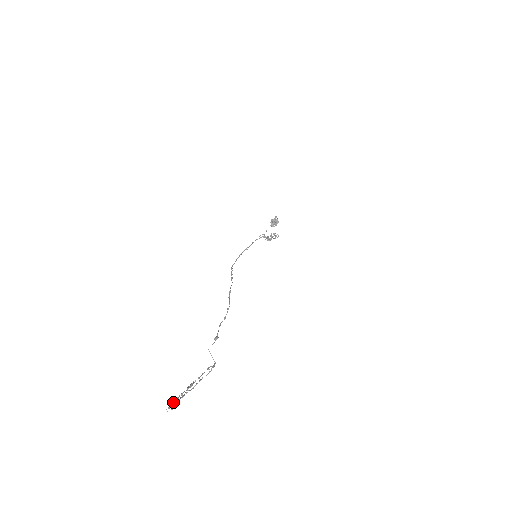
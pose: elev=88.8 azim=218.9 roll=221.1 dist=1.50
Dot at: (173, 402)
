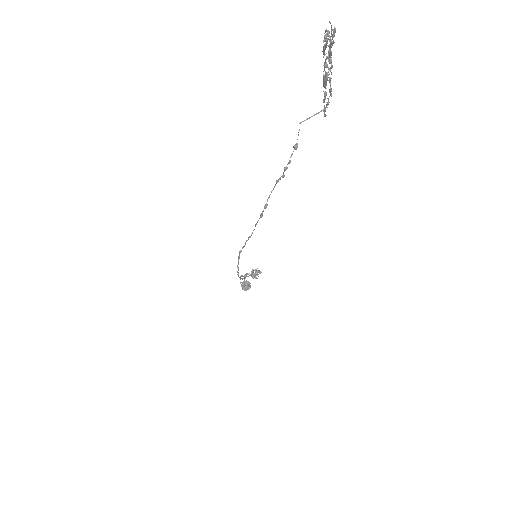
Dot at: (324, 41)
